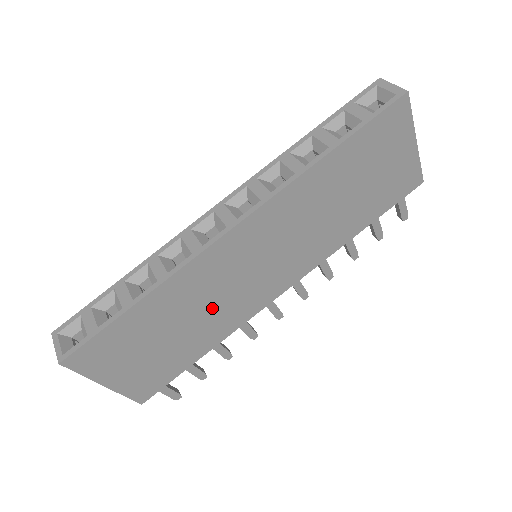
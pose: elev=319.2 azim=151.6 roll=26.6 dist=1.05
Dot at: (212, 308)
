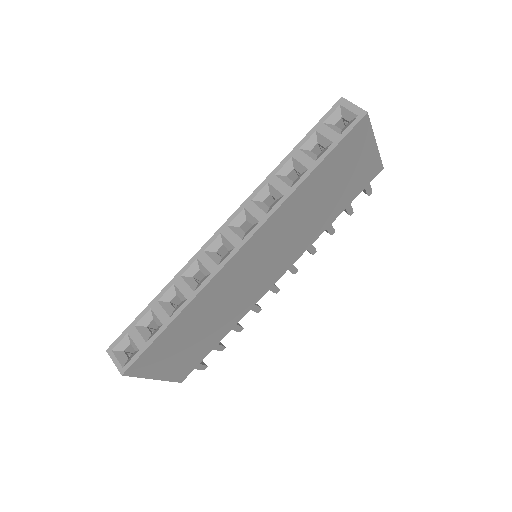
Dot at: (228, 305)
